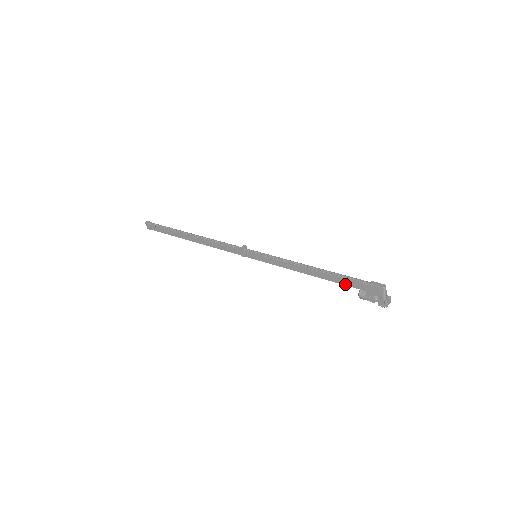
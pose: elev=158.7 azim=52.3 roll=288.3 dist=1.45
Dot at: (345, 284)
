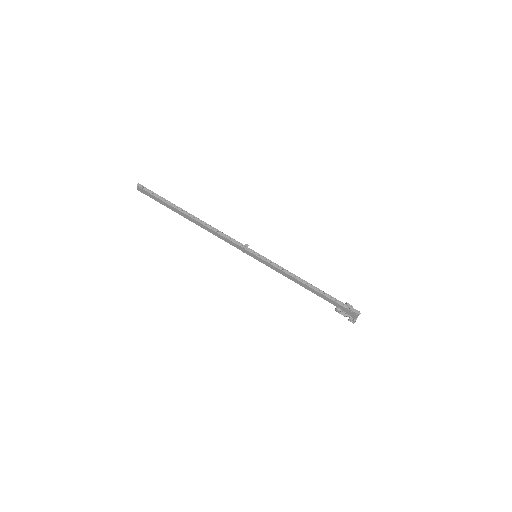
Dot at: (329, 302)
